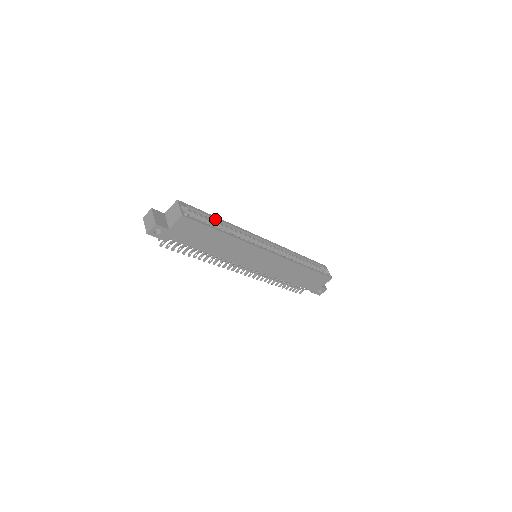
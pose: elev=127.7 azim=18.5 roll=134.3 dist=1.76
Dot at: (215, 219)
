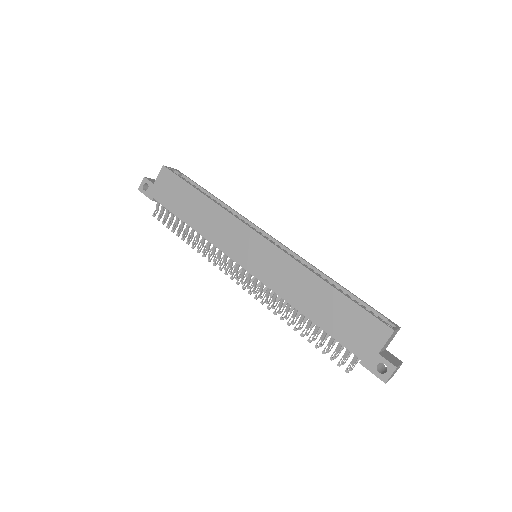
Dot at: (210, 195)
